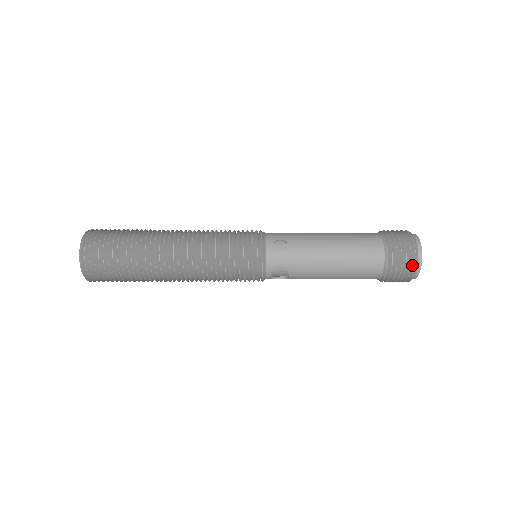
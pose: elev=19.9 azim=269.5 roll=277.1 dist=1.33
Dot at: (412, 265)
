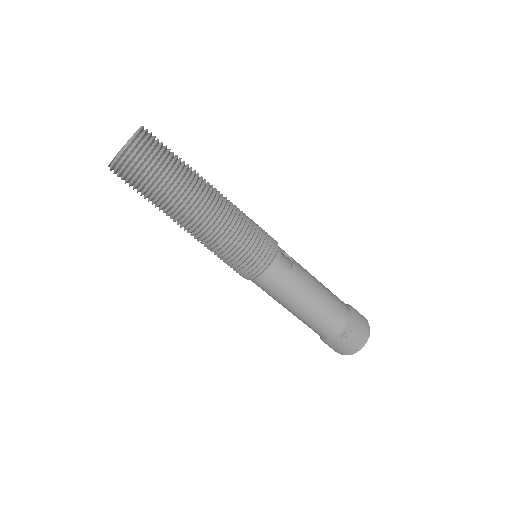
Dot at: occluded
